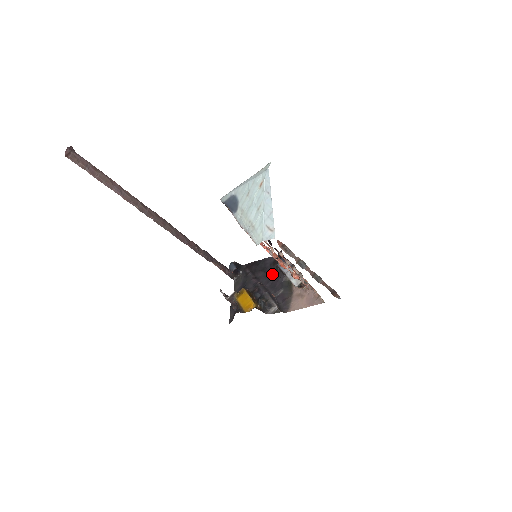
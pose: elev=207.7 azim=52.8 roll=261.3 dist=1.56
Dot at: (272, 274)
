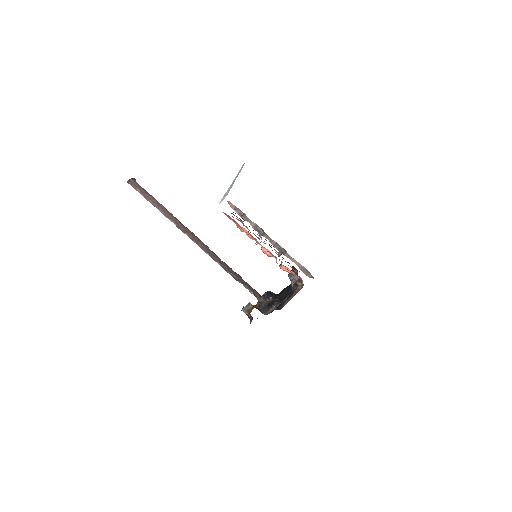
Dot at: occluded
